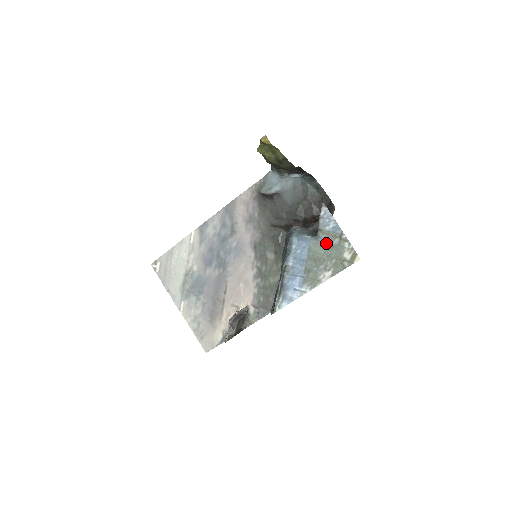
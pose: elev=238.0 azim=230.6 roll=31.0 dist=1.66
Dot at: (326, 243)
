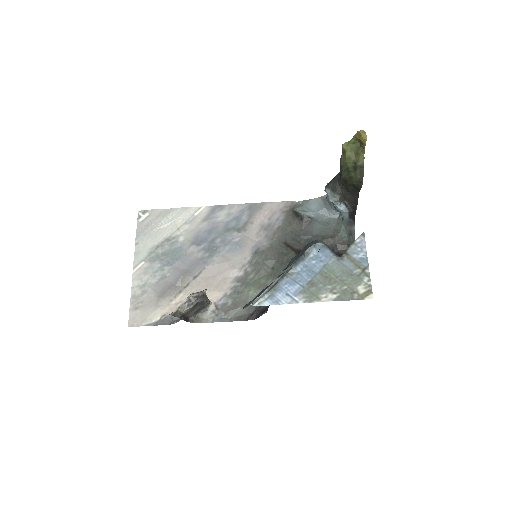
Dot at: (346, 268)
